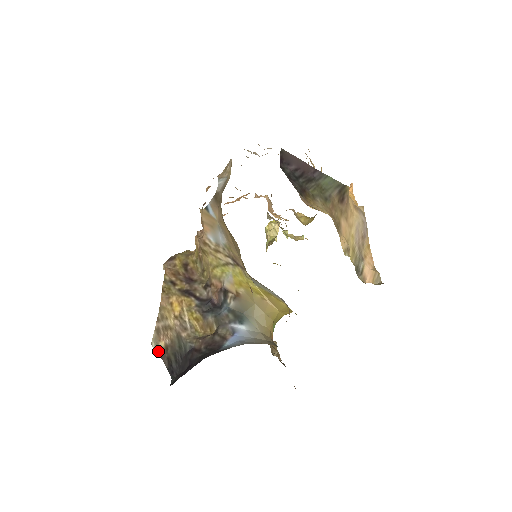
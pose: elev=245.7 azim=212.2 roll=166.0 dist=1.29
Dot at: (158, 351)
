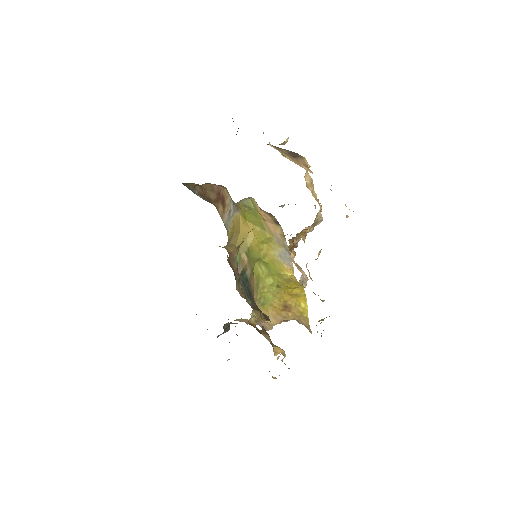
Dot at: occluded
